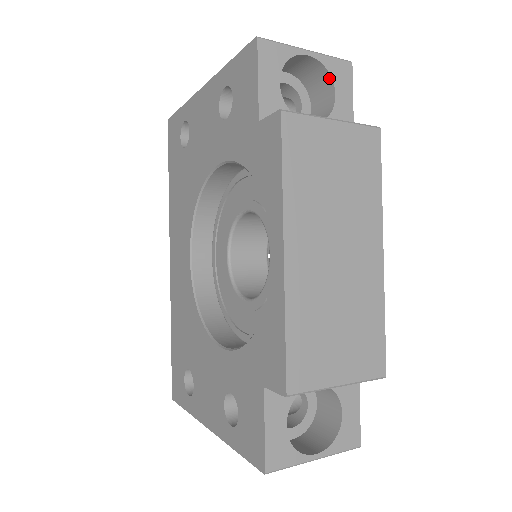
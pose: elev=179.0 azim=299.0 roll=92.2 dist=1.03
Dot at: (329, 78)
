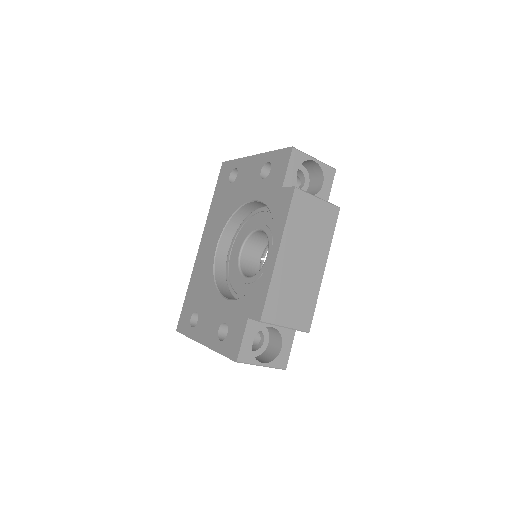
Dot at: (322, 175)
